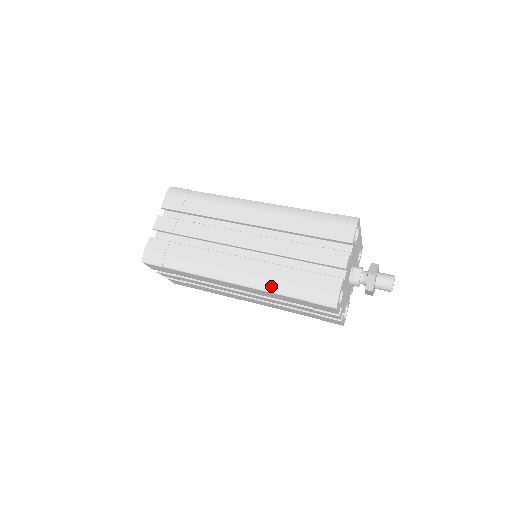
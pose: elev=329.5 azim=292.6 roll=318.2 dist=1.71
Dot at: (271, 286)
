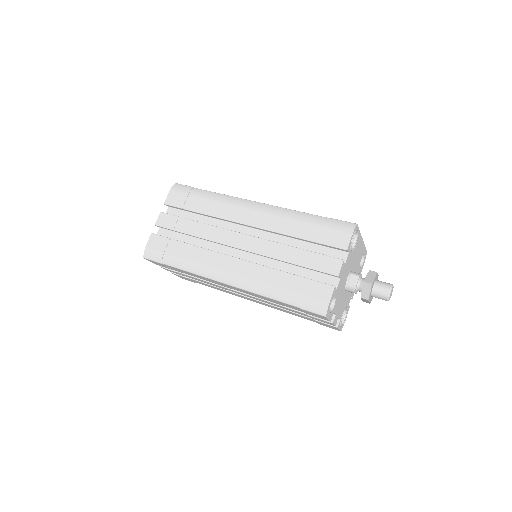
Dot at: (263, 289)
